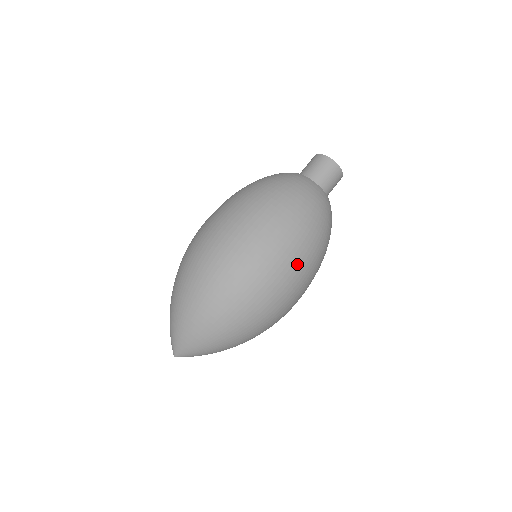
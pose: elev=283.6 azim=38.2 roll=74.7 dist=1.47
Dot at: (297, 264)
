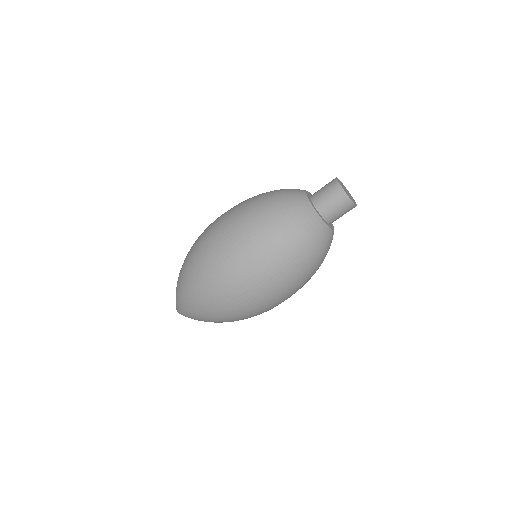
Dot at: occluded
